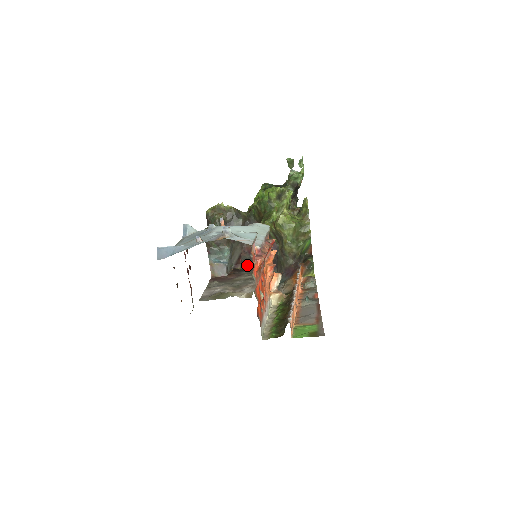
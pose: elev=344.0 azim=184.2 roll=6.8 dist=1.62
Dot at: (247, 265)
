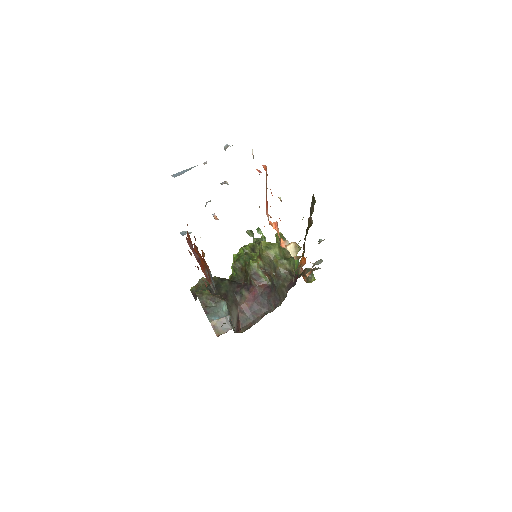
Dot at: (248, 326)
